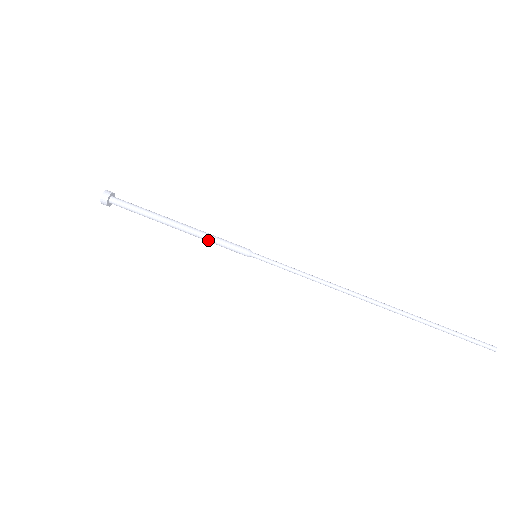
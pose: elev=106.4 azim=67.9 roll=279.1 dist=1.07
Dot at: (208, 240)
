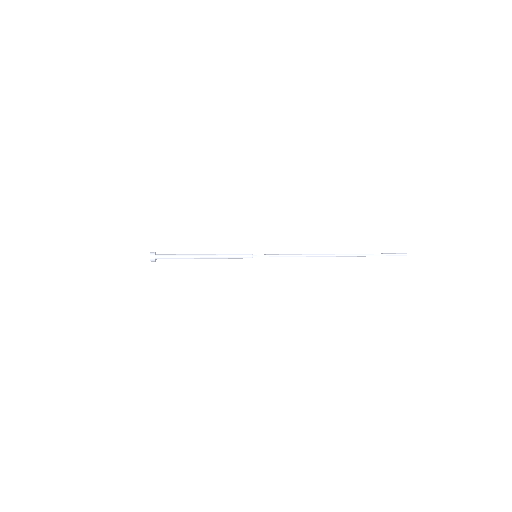
Dot at: (225, 258)
